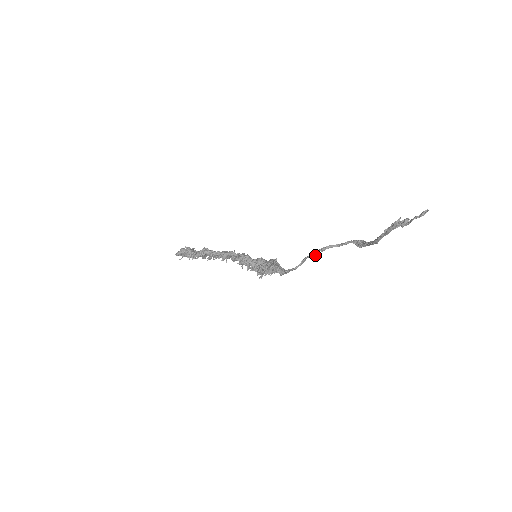
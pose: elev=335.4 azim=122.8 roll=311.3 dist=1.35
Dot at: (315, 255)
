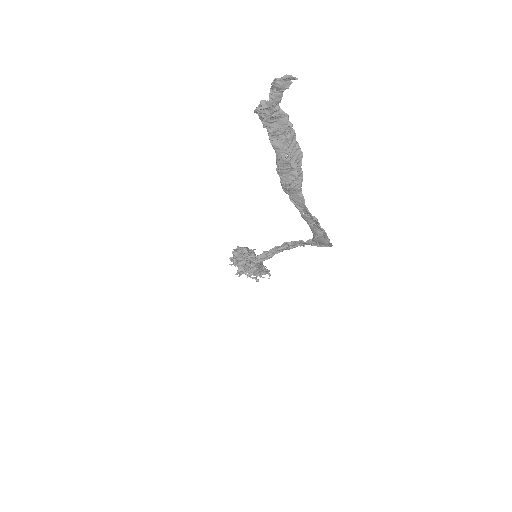
Dot at: (278, 247)
